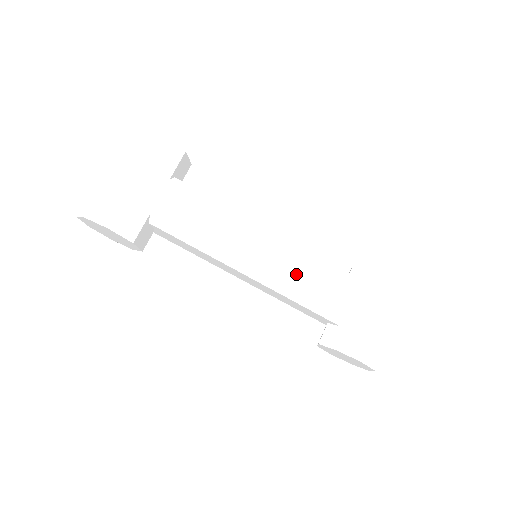
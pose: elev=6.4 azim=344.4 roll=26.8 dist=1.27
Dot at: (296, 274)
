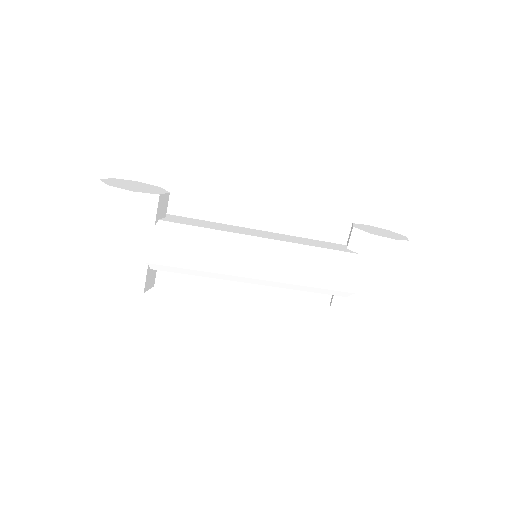
Dot at: (296, 271)
